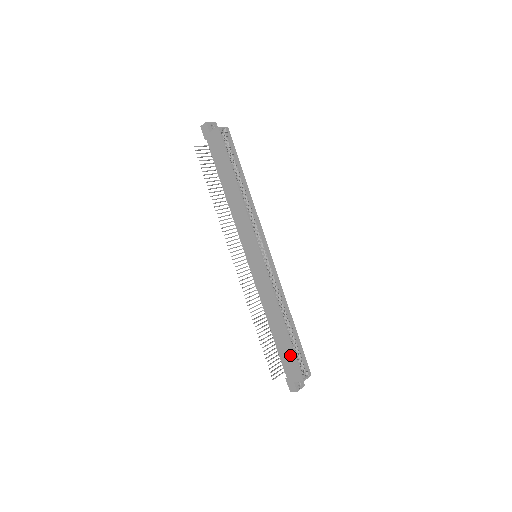
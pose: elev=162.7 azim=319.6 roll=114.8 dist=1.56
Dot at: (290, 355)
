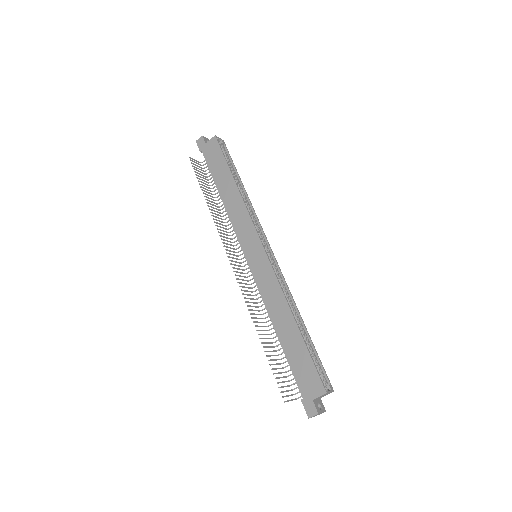
Dot at: (305, 362)
